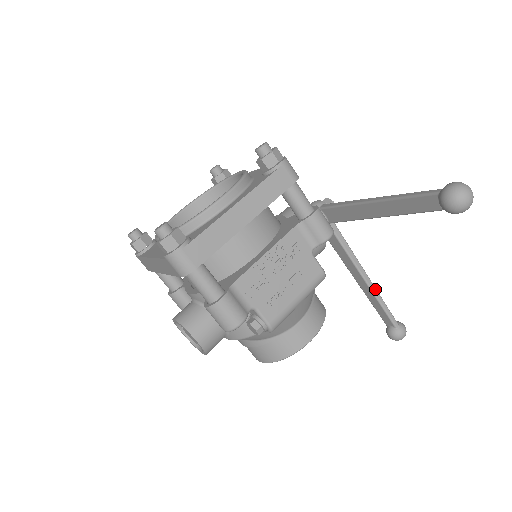
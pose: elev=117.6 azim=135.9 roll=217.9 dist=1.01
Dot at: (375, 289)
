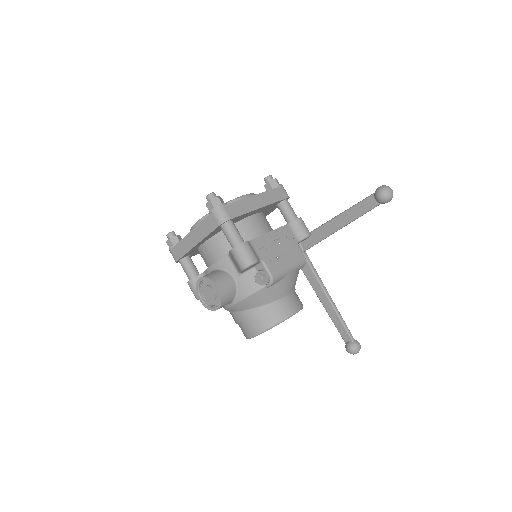
Dot at: (336, 307)
